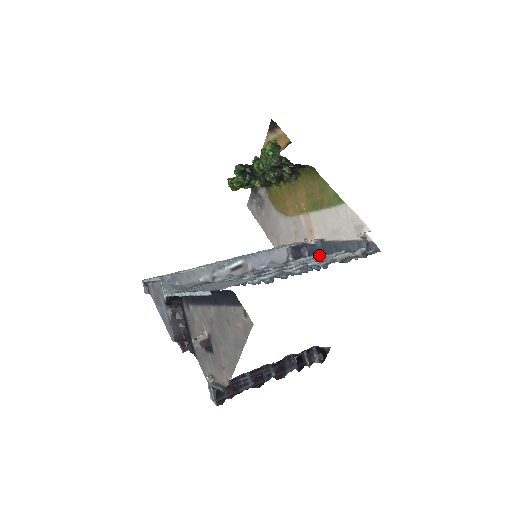
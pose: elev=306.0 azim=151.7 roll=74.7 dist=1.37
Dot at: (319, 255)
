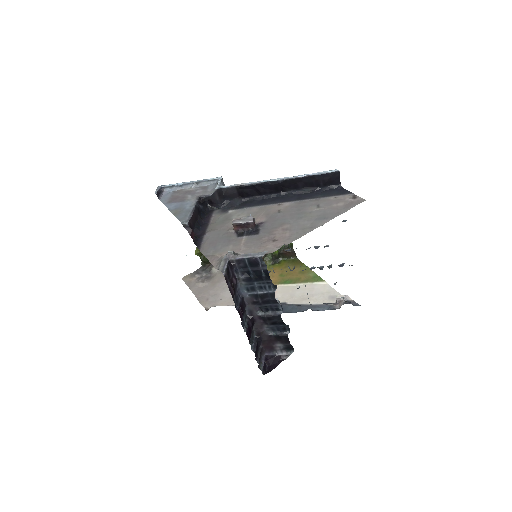
Dot at: occluded
